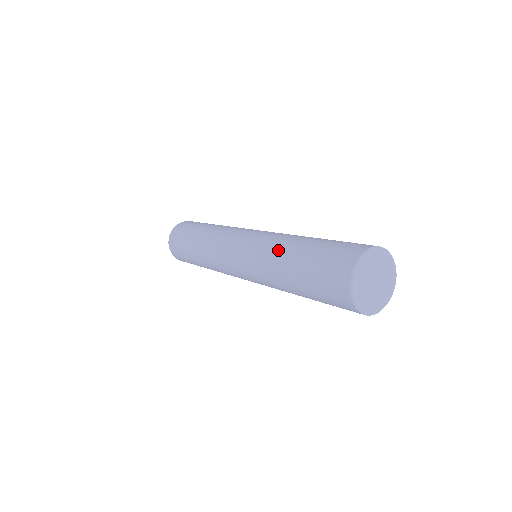
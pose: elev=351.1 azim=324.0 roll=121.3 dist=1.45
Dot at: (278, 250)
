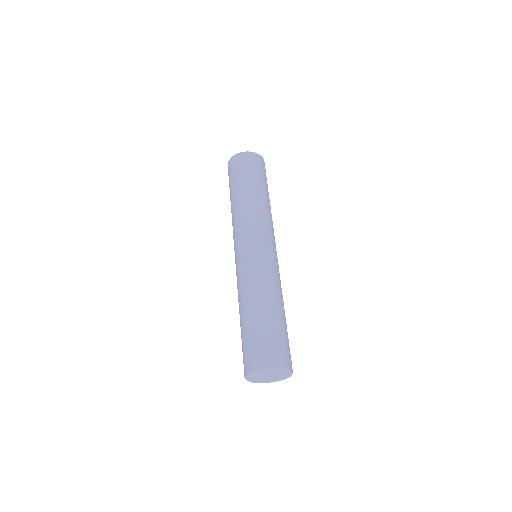
Dot at: (248, 295)
